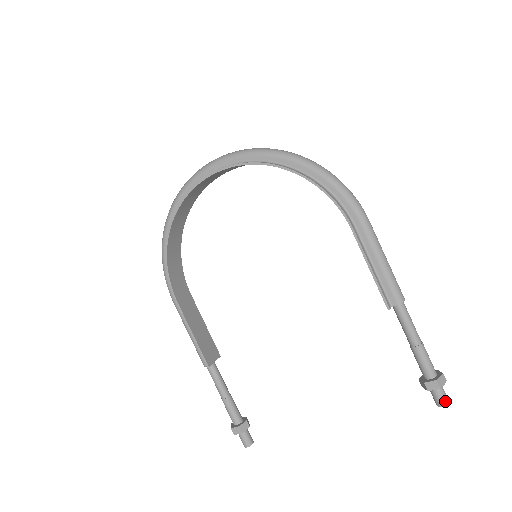
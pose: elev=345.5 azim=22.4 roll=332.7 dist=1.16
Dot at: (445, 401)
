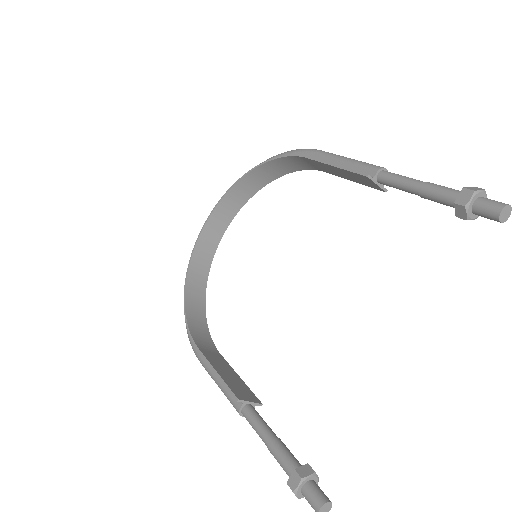
Dot at: (499, 204)
